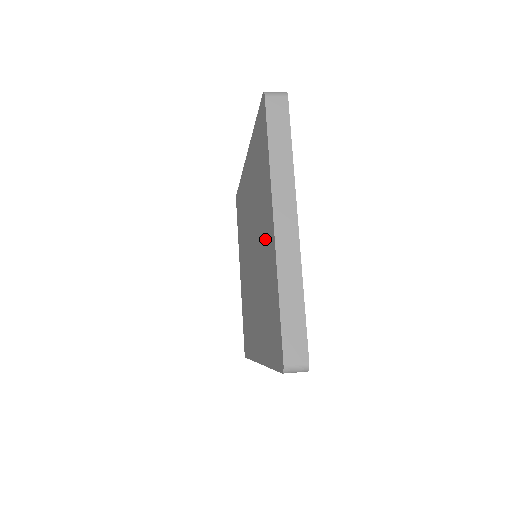
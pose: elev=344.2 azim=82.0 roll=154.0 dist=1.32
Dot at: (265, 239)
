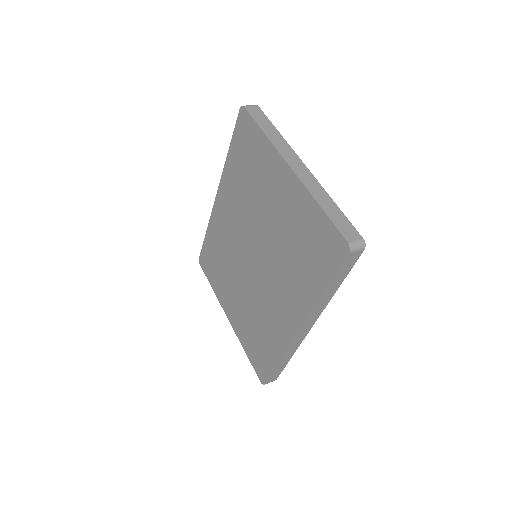
Dot at: (278, 200)
